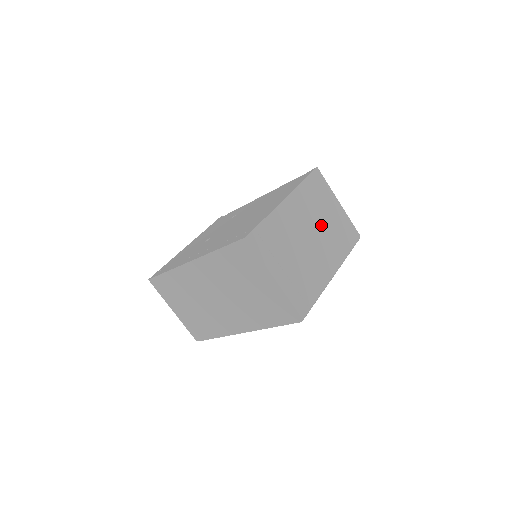
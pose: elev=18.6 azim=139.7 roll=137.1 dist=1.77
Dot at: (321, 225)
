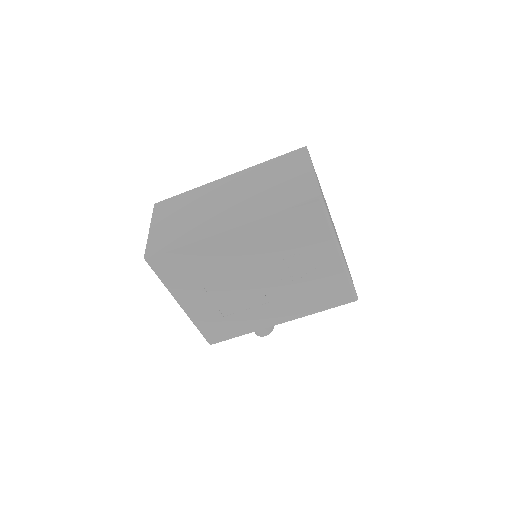
Dot at: occluded
